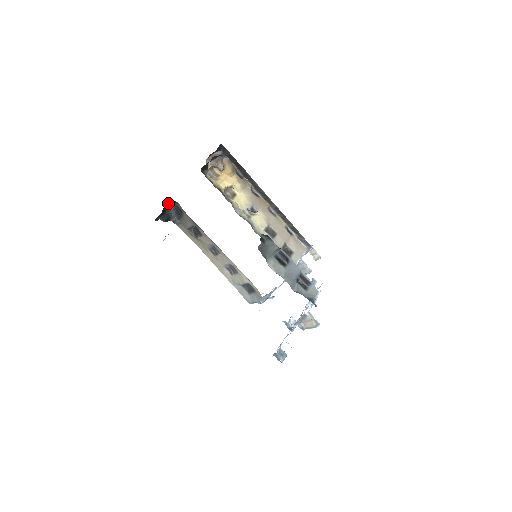
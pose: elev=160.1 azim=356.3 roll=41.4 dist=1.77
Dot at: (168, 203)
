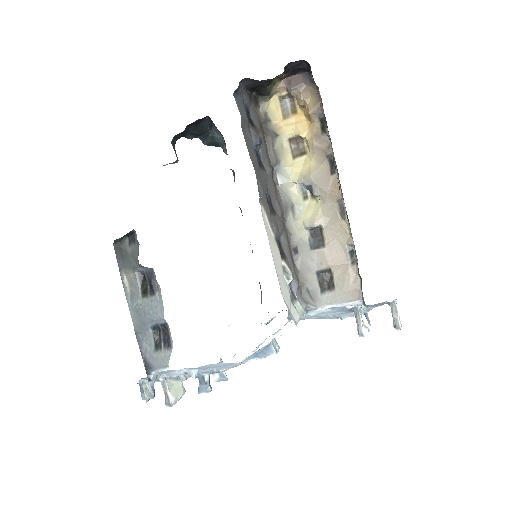
Dot at: occluded
